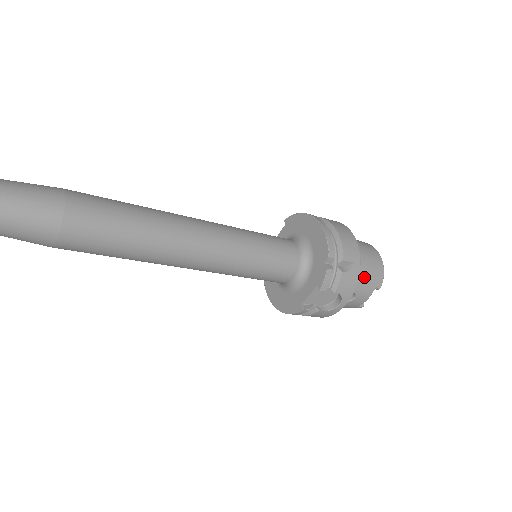
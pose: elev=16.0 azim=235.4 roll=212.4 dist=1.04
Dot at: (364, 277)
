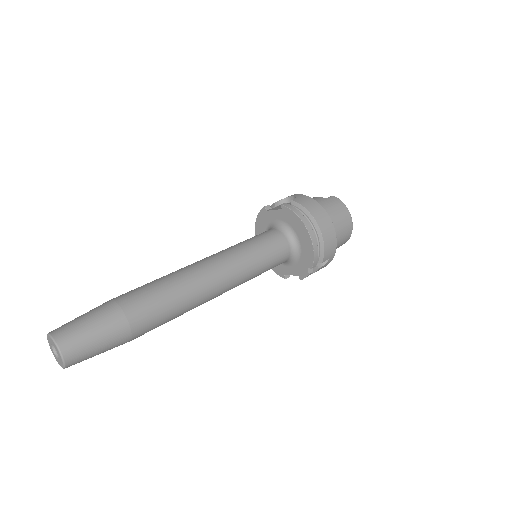
Dot at: occluded
